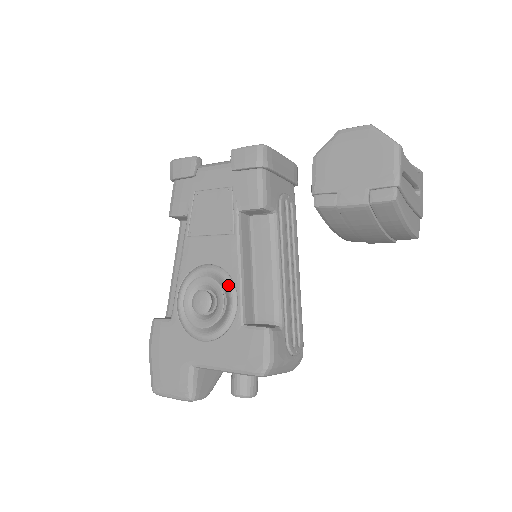
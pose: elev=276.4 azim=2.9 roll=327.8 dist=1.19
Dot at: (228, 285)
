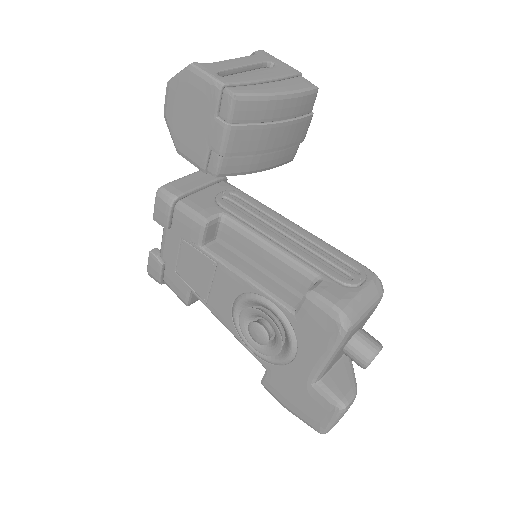
Dot at: (254, 300)
